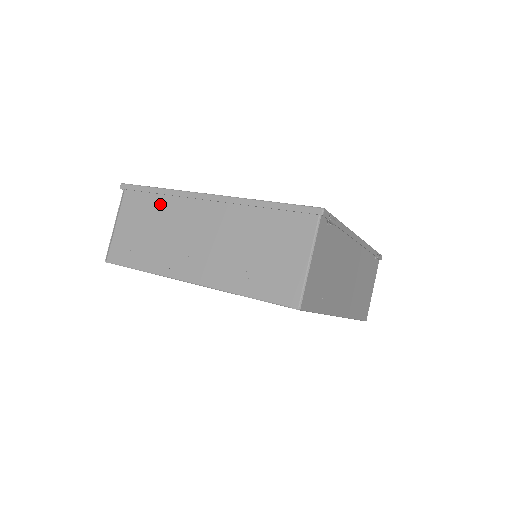
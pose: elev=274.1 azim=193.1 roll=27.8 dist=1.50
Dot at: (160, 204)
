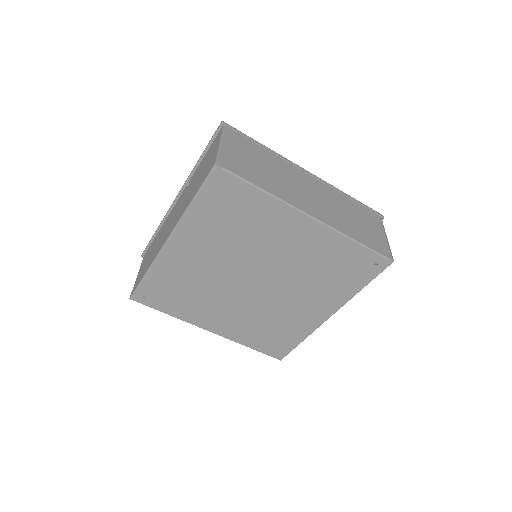
Dot at: (266, 155)
